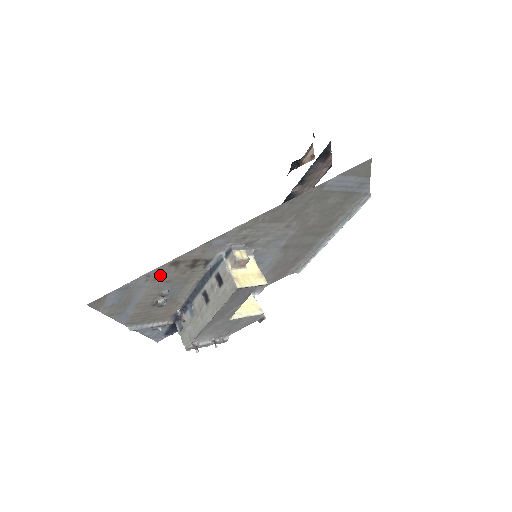
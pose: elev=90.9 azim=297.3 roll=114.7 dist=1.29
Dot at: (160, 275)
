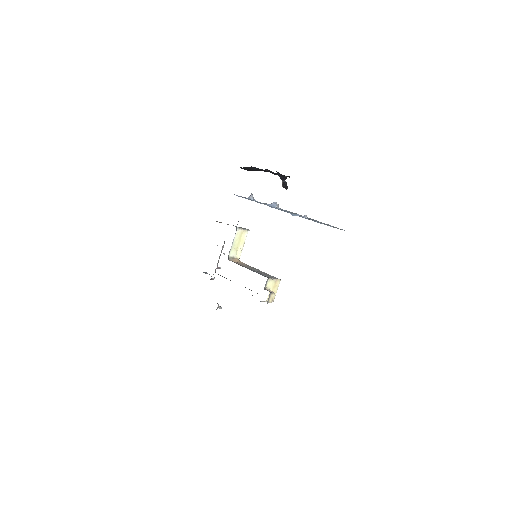
Dot at: occluded
